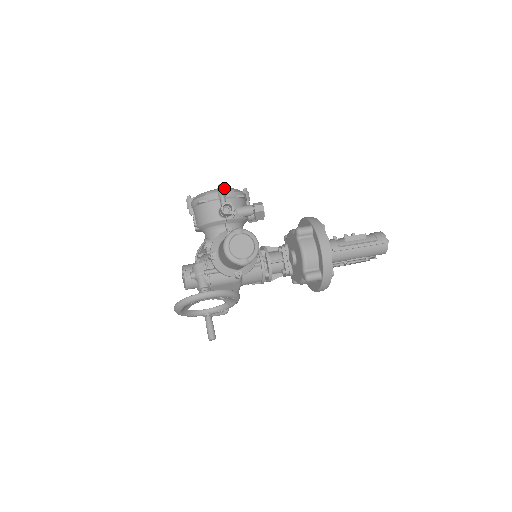
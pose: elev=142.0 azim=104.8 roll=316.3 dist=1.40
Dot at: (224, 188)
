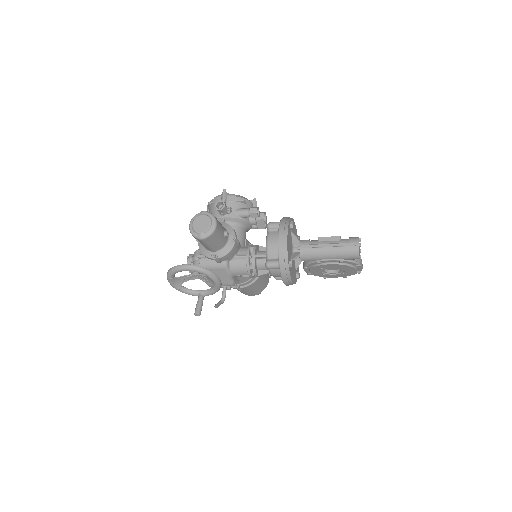
Dot at: (228, 193)
